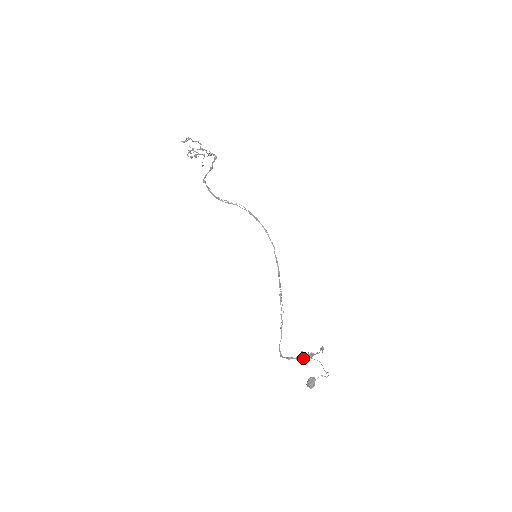
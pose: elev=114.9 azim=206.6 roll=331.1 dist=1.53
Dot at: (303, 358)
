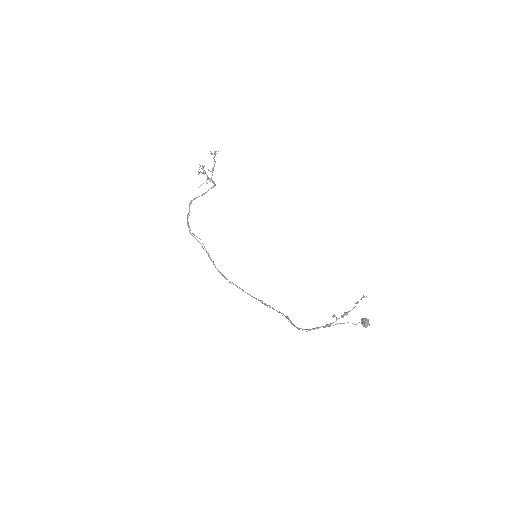
Dot at: (337, 319)
